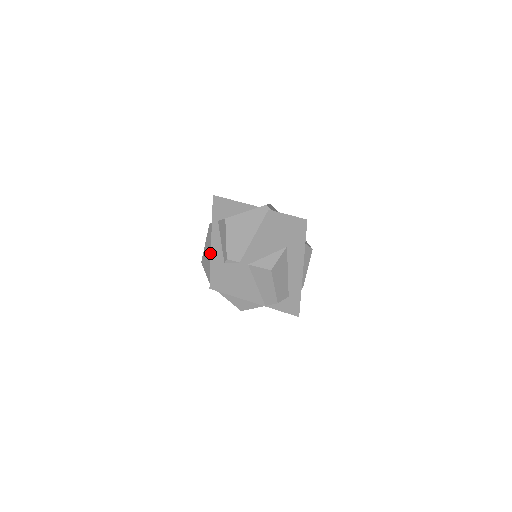
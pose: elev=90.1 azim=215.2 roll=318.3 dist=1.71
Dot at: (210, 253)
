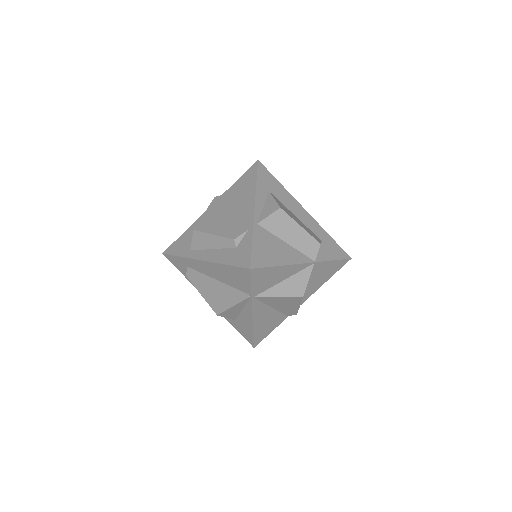
Dot at: (215, 284)
